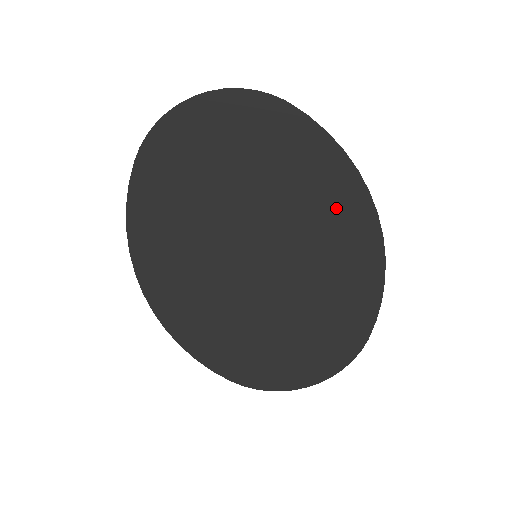
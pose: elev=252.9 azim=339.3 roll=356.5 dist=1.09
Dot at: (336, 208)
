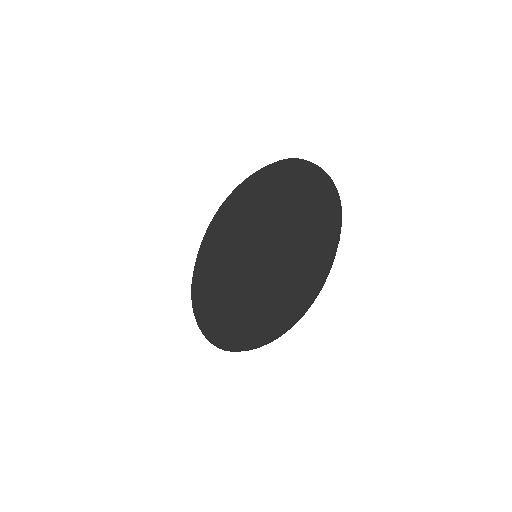
Dot at: (294, 287)
